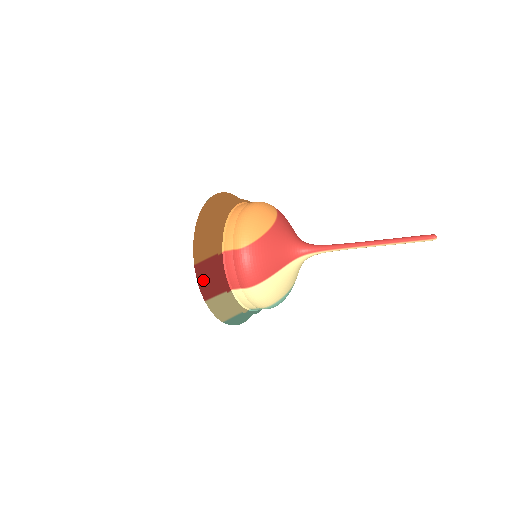
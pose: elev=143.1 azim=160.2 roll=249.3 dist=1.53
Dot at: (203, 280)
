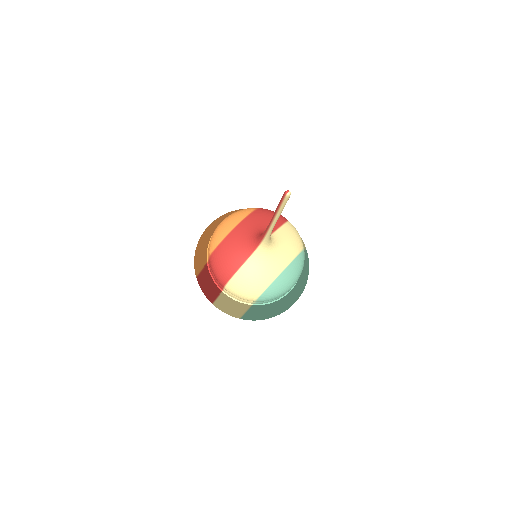
Dot at: (204, 288)
